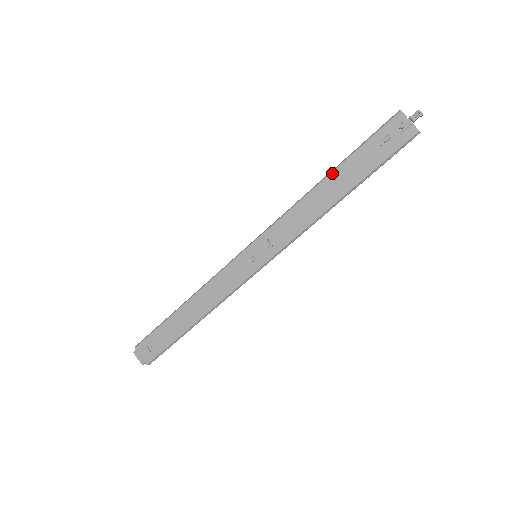
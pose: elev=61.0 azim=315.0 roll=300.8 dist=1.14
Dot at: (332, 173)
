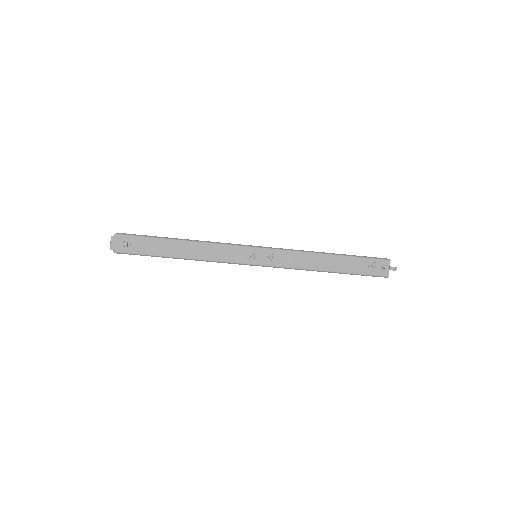
Dot at: (336, 255)
